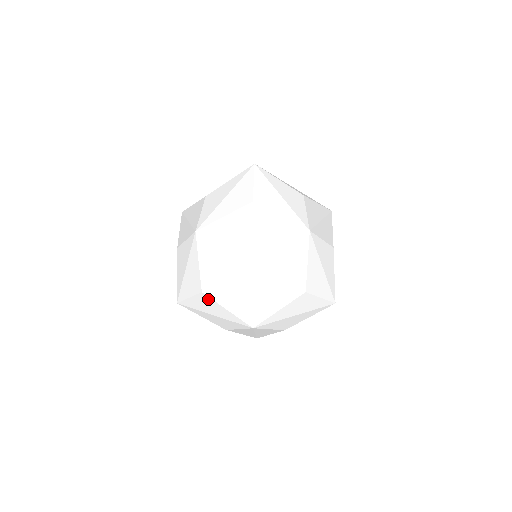
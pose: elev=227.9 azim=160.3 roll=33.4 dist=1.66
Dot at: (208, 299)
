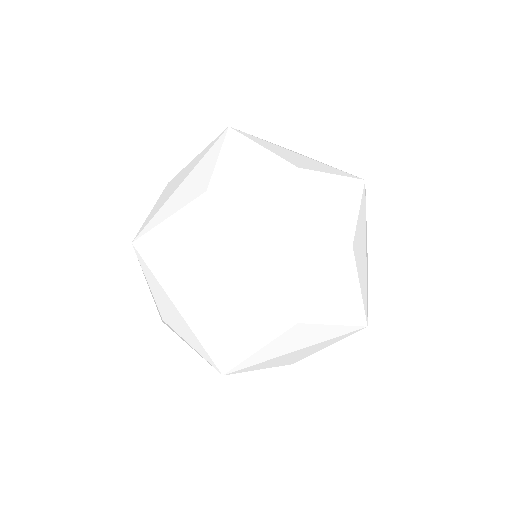
Dot at: (218, 289)
